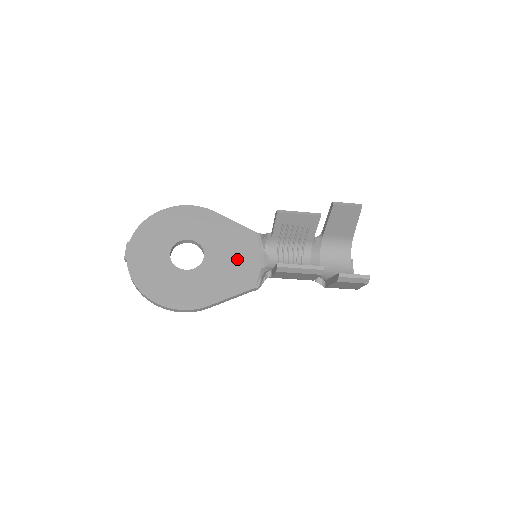
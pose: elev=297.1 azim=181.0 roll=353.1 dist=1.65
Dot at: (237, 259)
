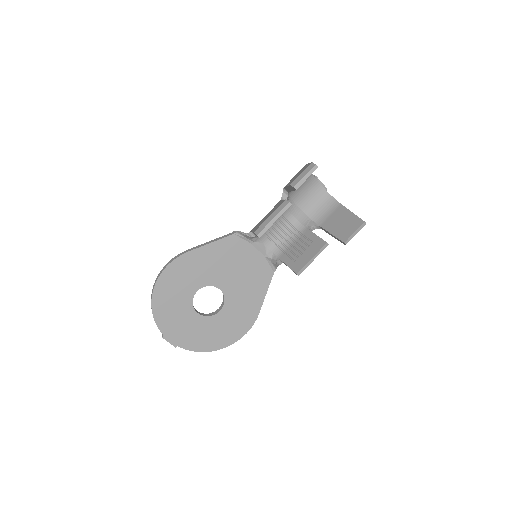
Dot at: (243, 268)
